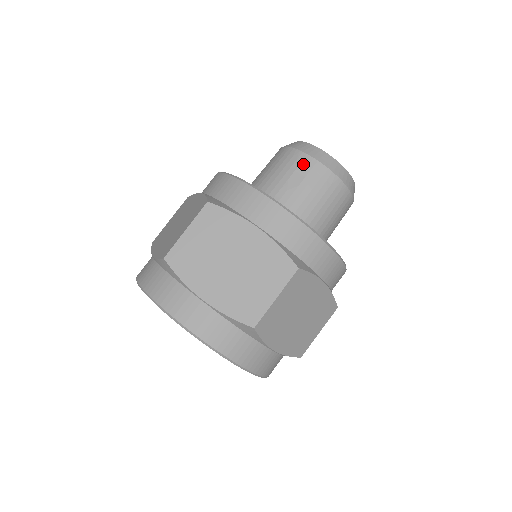
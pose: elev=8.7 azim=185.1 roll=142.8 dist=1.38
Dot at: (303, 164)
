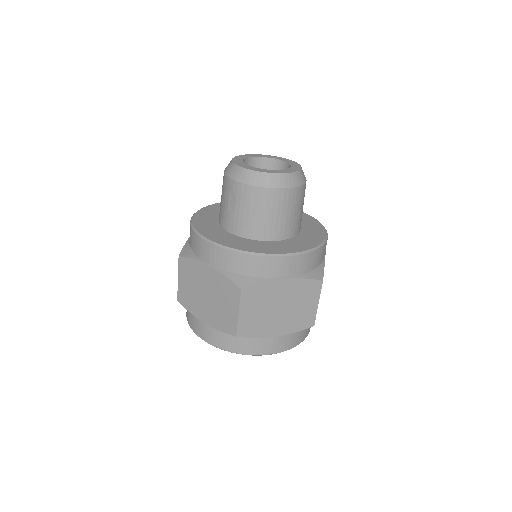
Dot at: (231, 189)
